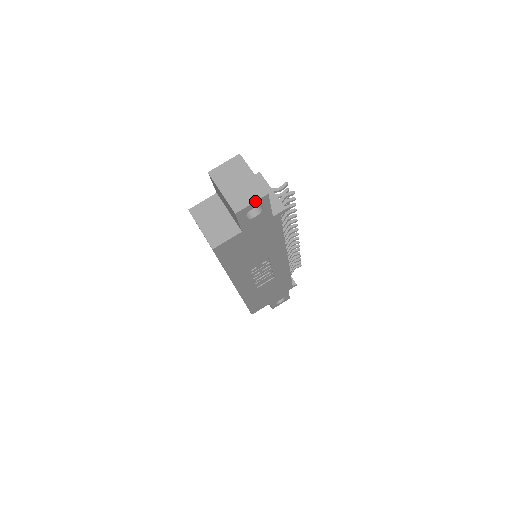
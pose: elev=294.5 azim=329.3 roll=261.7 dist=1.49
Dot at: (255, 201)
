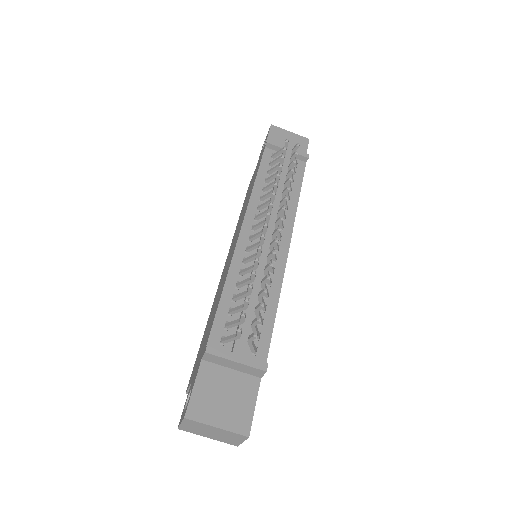
Dot at: occluded
